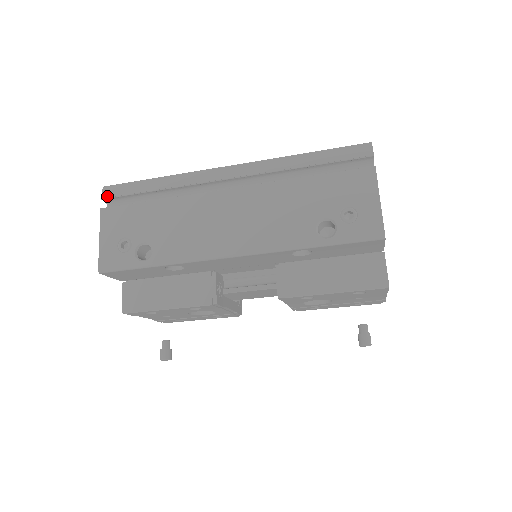
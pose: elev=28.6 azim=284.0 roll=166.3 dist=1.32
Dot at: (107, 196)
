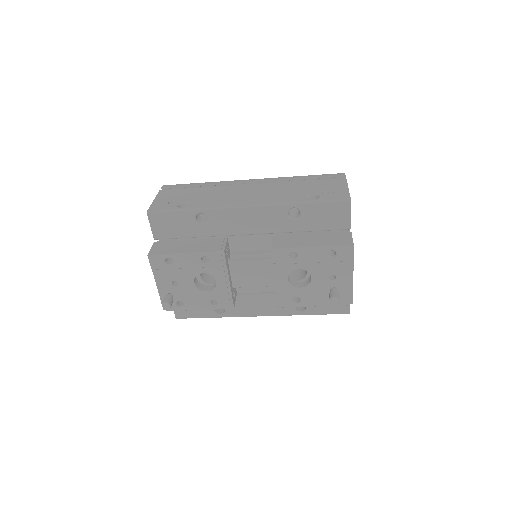
Dot at: (166, 187)
